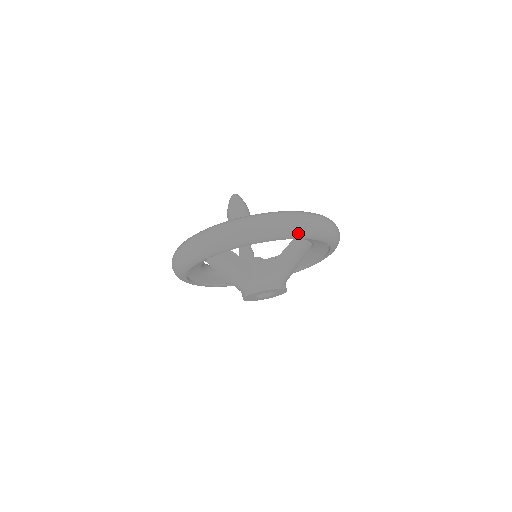
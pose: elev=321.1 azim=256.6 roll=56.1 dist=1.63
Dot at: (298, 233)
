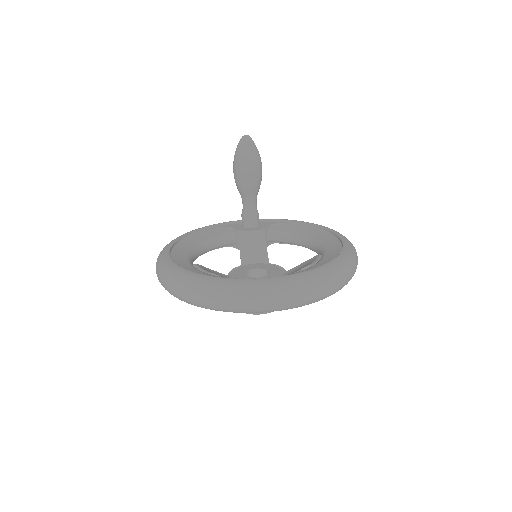
Dot at: (300, 306)
